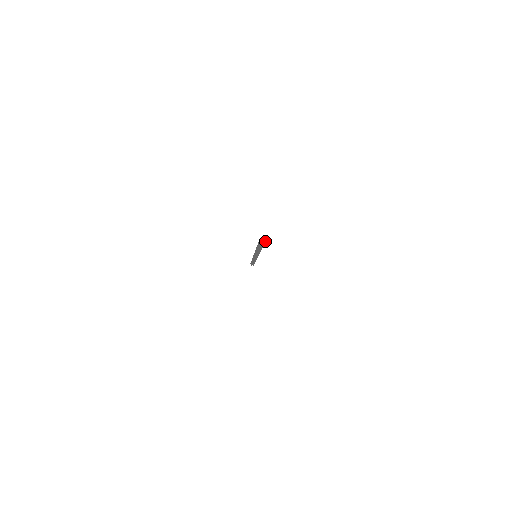
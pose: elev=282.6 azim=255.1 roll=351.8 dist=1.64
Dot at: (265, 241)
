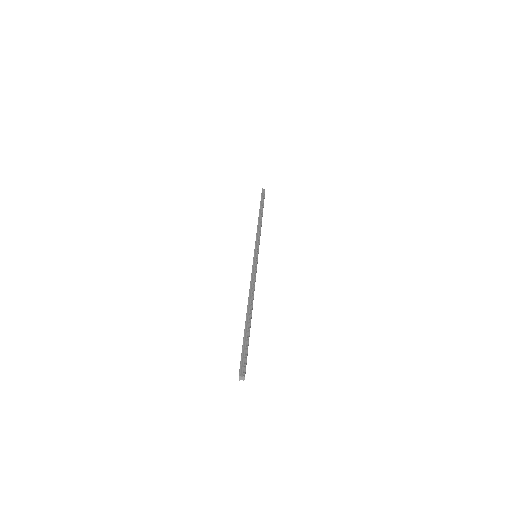
Dot at: occluded
